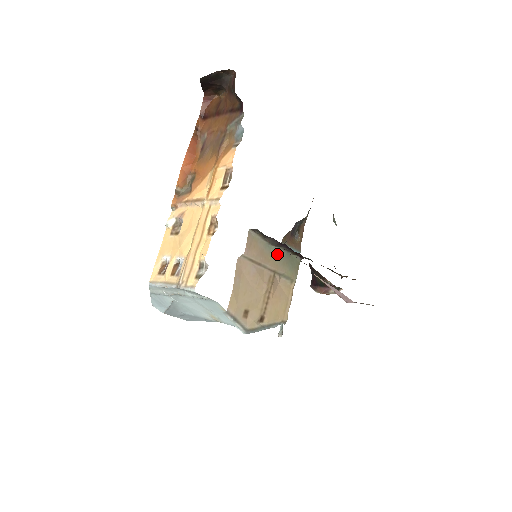
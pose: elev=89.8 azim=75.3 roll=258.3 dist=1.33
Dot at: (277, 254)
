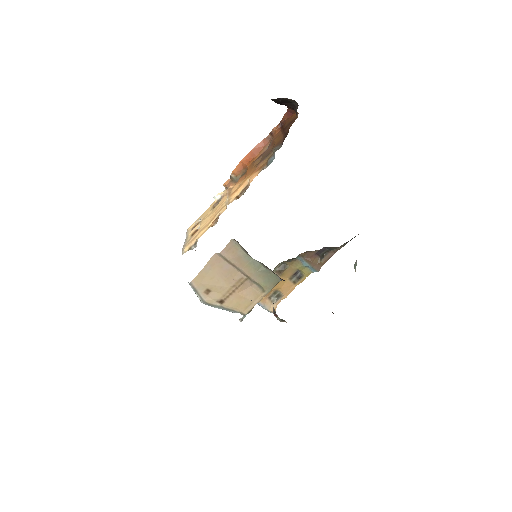
Dot at: (256, 266)
